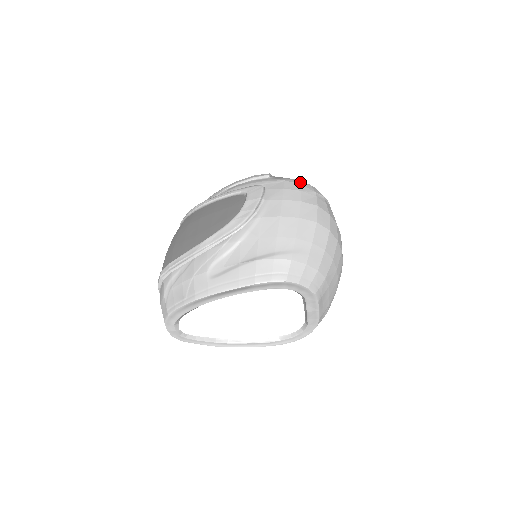
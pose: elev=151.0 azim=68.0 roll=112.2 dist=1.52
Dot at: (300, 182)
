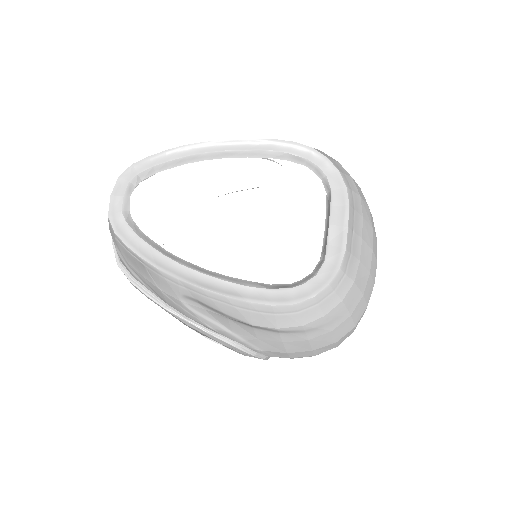
Dot at: occluded
